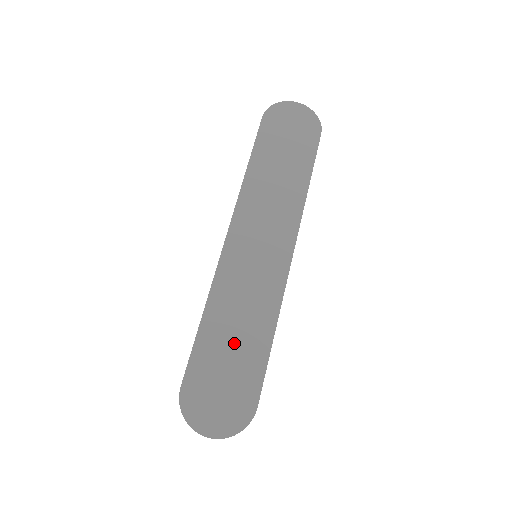
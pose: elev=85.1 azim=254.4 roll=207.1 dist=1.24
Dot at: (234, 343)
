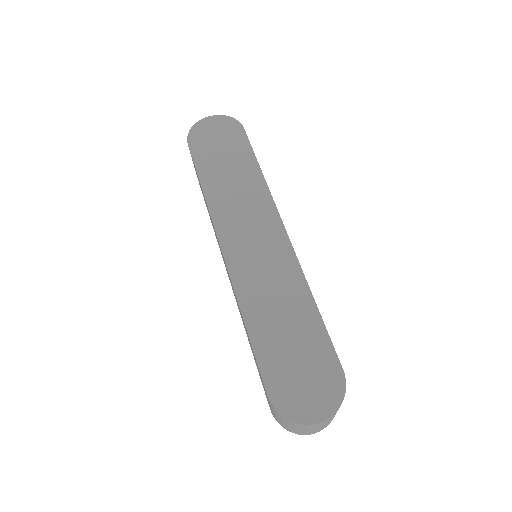
Dot at: (287, 331)
